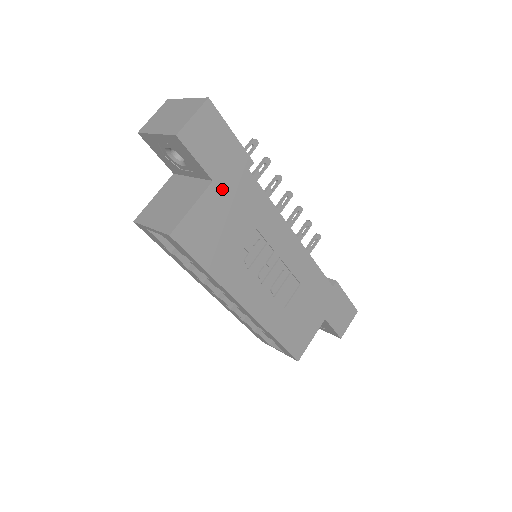
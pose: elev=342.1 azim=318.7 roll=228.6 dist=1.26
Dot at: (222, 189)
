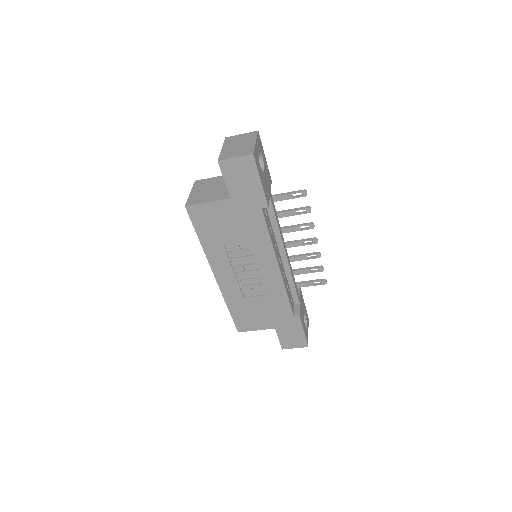
Dot at: (235, 206)
